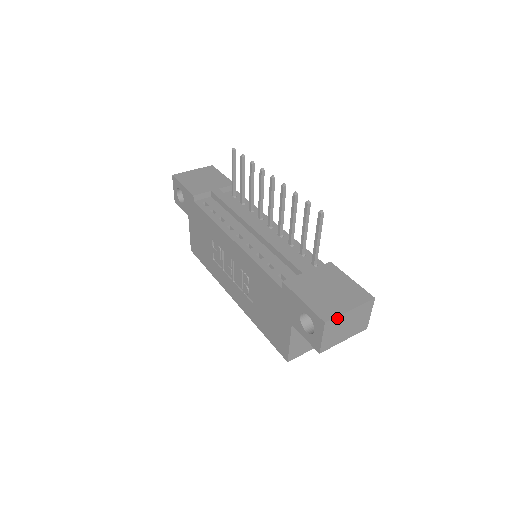
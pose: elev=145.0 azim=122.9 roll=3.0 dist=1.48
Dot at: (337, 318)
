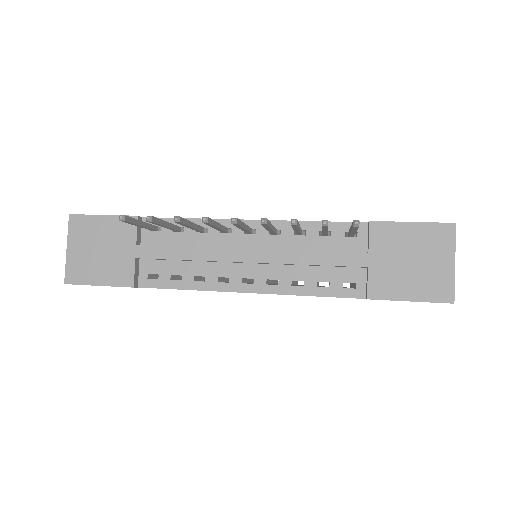
Dot at: (453, 284)
